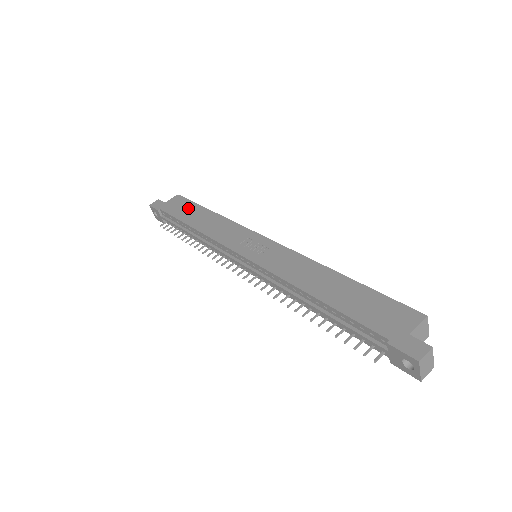
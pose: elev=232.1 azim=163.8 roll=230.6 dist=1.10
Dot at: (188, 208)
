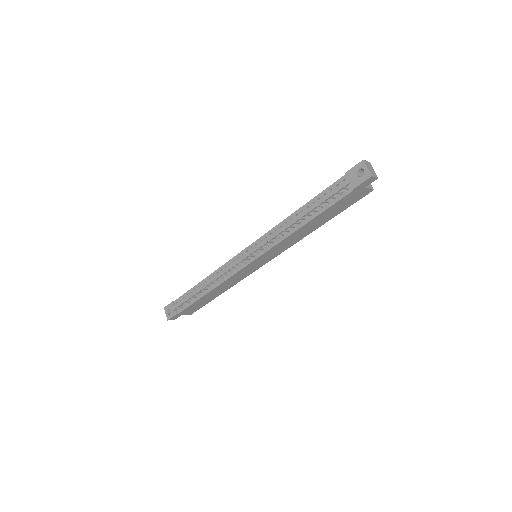
Dot at: occluded
